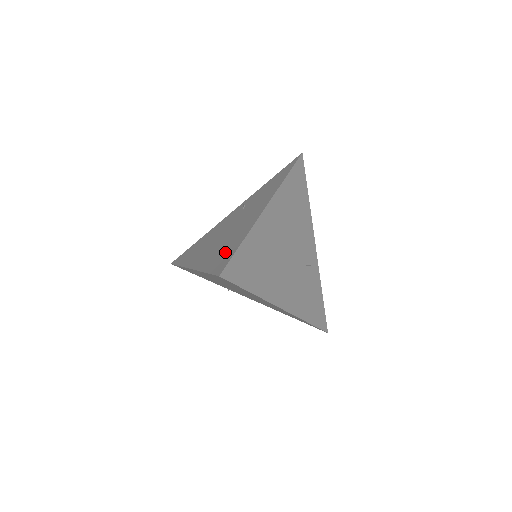
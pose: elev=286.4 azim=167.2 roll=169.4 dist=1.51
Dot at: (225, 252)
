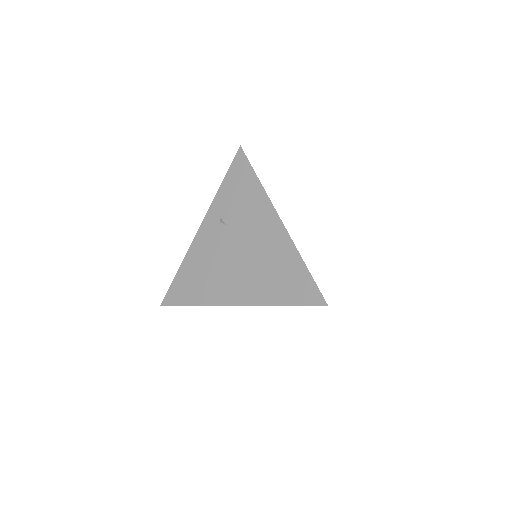
Dot at: (290, 280)
